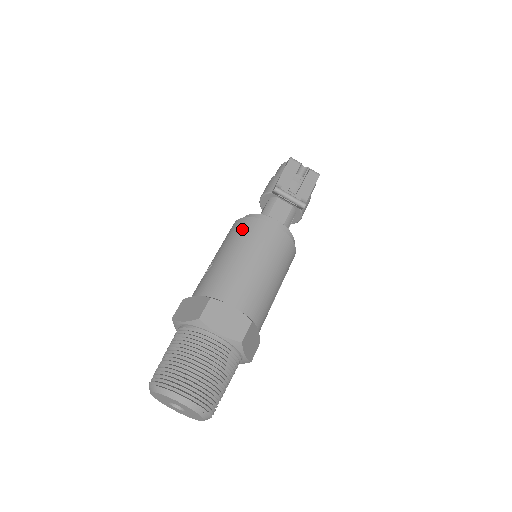
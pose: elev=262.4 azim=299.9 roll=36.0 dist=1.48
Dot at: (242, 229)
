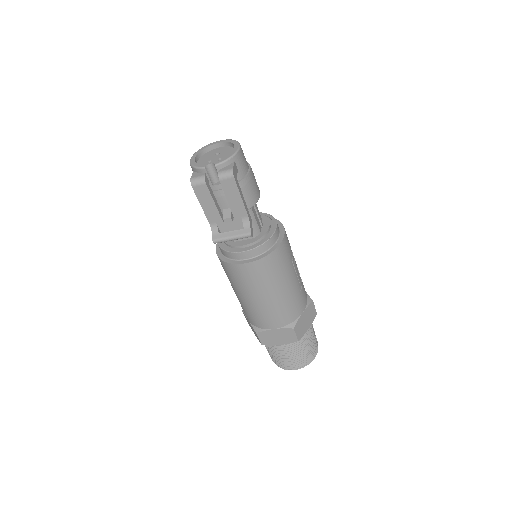
Dot at: (227, 273)
